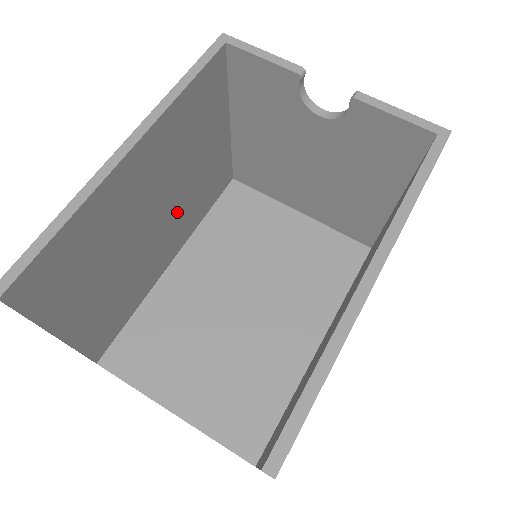
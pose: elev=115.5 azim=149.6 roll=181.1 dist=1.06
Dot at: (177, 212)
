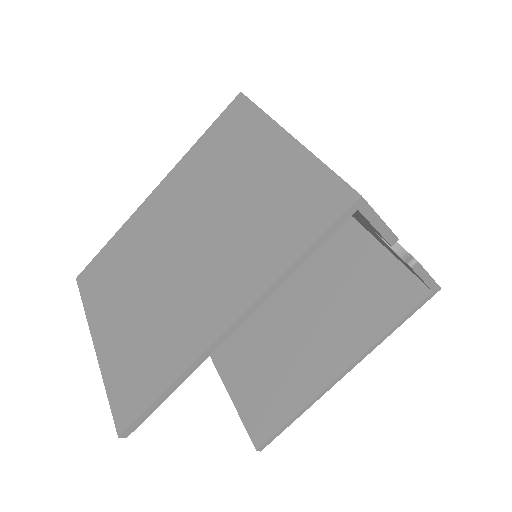
Dot at: occluded
